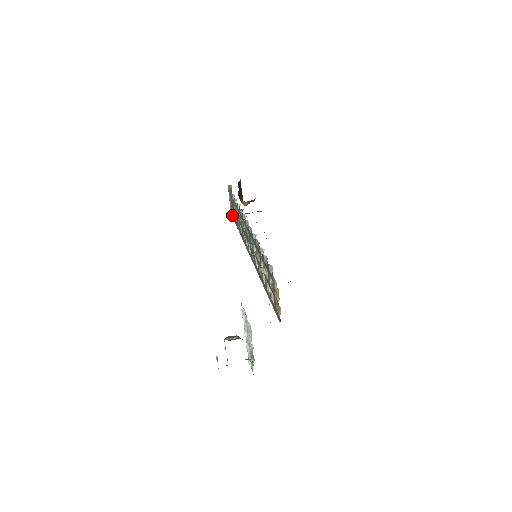
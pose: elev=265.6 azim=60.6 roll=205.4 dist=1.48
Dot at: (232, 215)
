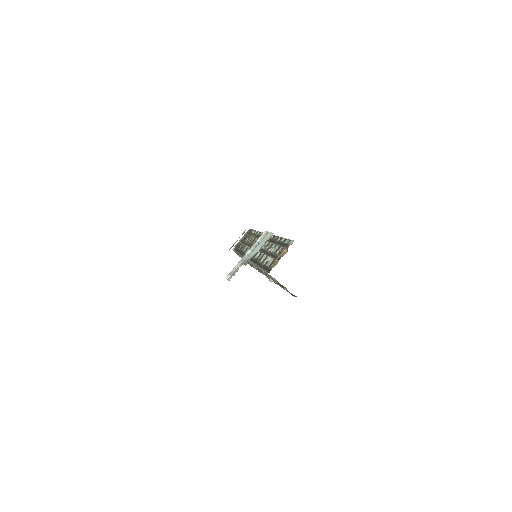
Dot at: (235, 247)
